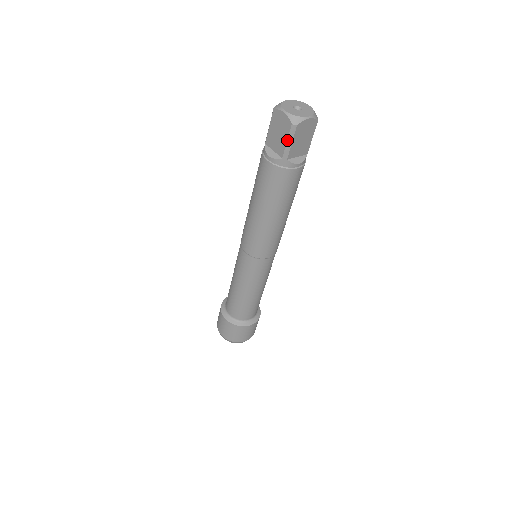
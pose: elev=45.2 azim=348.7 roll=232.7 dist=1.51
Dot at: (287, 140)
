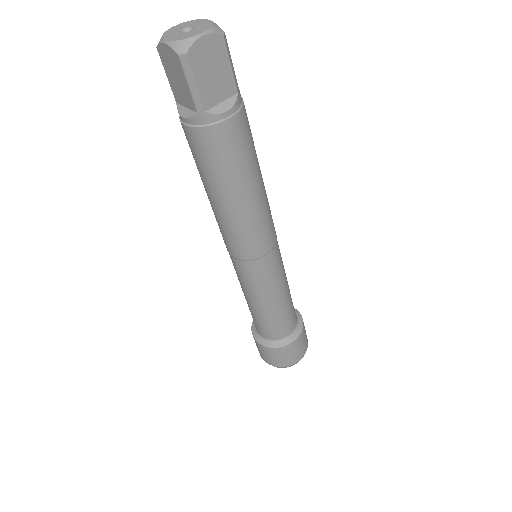
Dot at: (187, 83)
